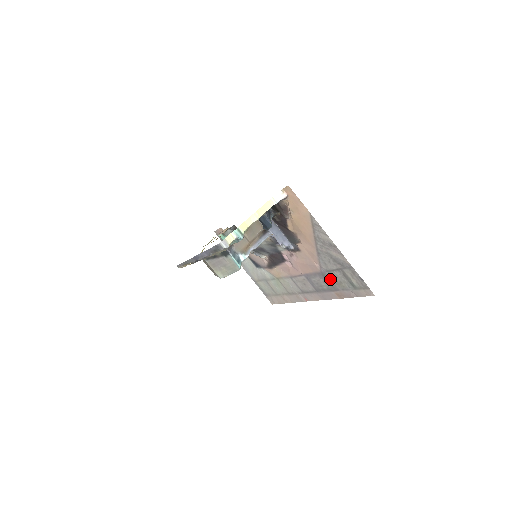
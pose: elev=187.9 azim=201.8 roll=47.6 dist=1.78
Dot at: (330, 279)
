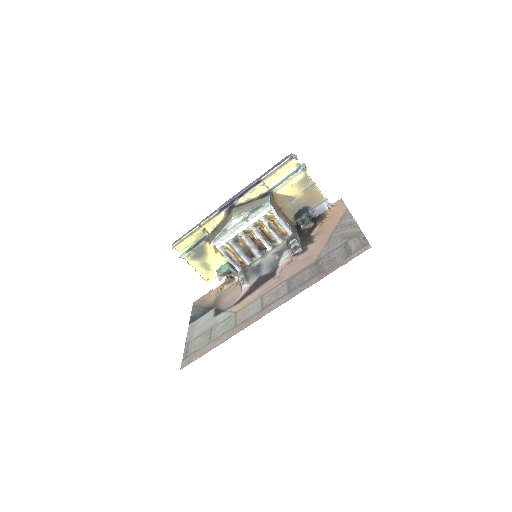
Dot at: (322, 263)
